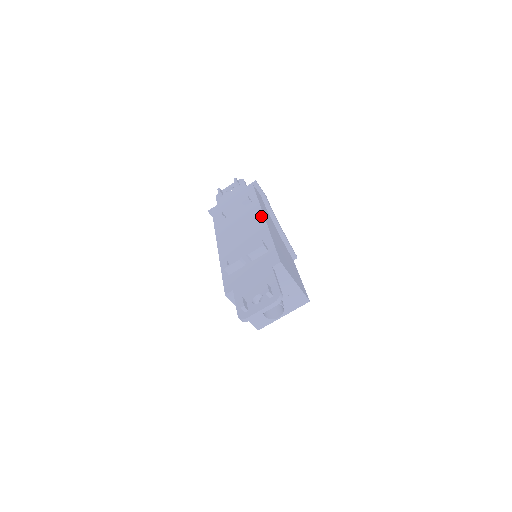
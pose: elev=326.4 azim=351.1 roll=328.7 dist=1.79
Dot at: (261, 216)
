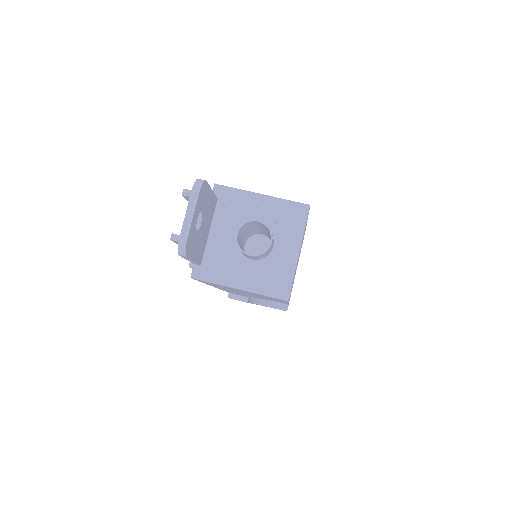
Dot at: occluded
